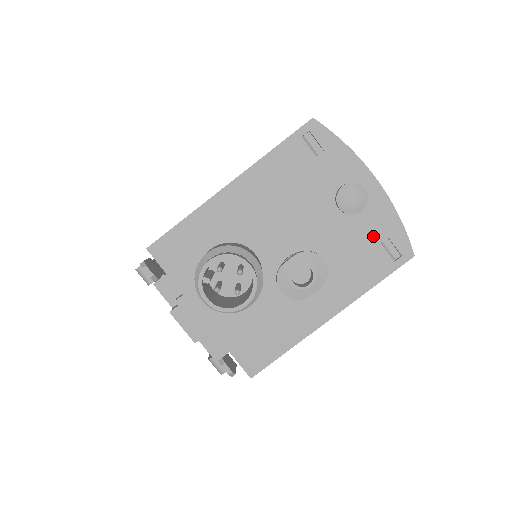
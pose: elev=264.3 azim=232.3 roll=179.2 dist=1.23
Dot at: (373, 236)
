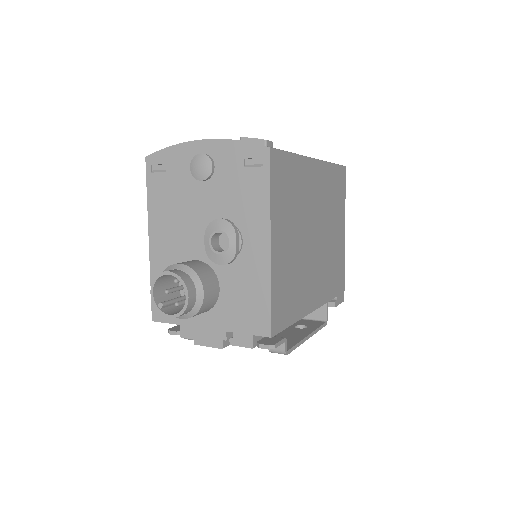
Dot at: (236, 170)
